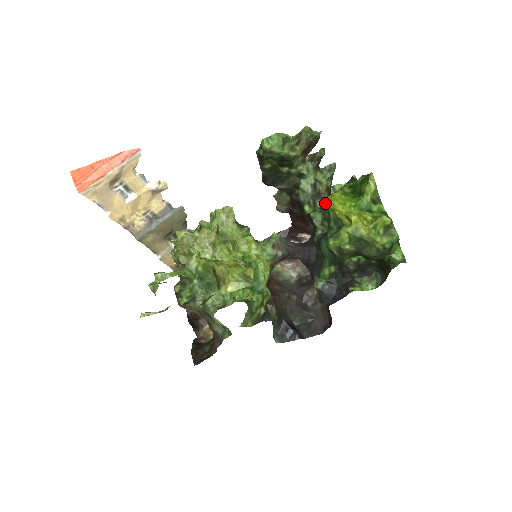
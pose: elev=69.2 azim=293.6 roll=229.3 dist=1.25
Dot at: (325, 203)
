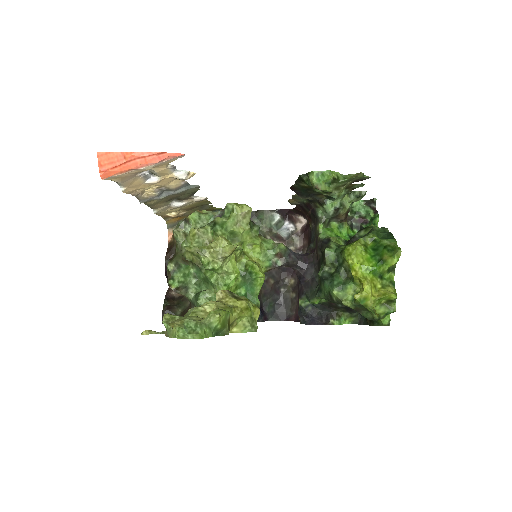
Dot at: (345, 251)
